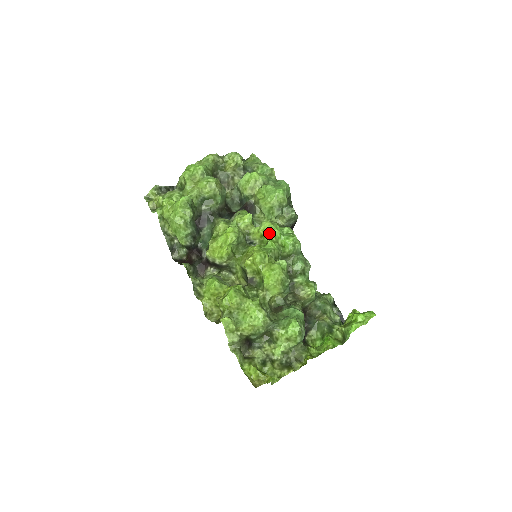
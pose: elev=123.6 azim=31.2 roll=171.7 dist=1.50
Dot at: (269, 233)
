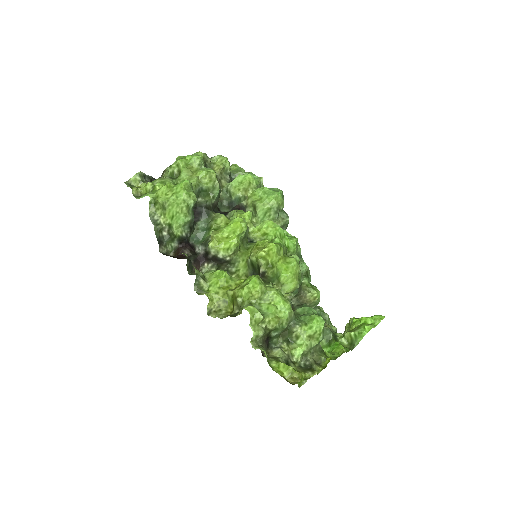
Dot at: (274, 230)
